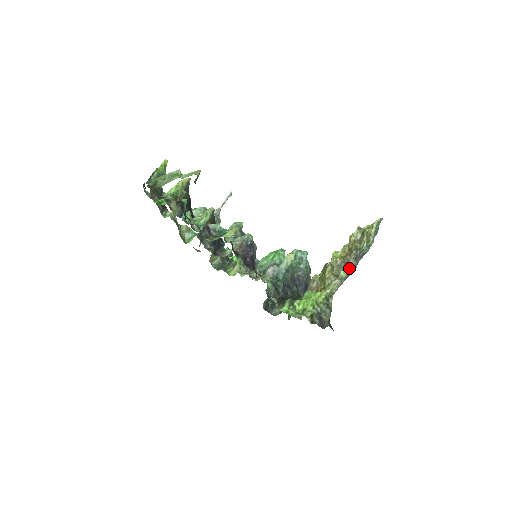
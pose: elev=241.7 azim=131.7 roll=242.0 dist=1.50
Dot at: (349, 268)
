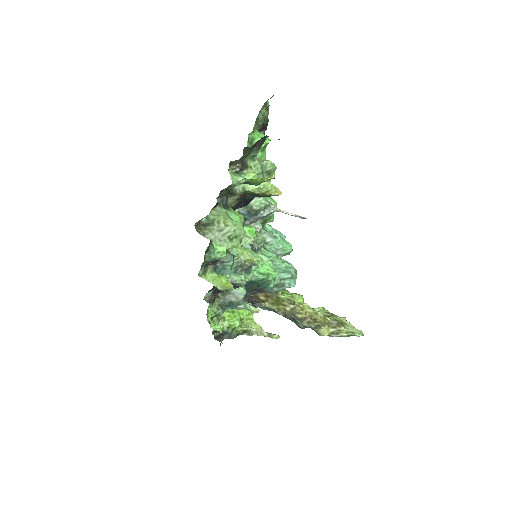
Dot at: (296, 323)
